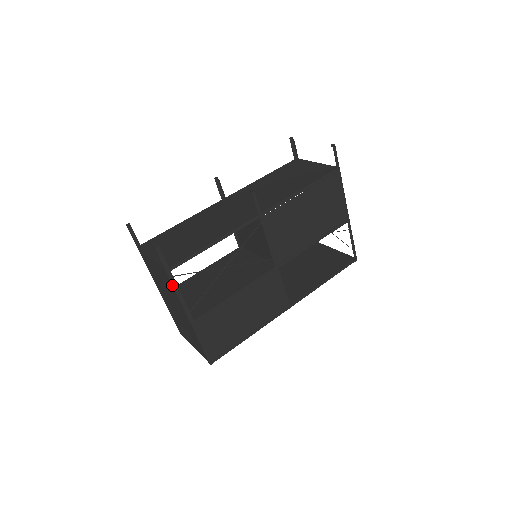
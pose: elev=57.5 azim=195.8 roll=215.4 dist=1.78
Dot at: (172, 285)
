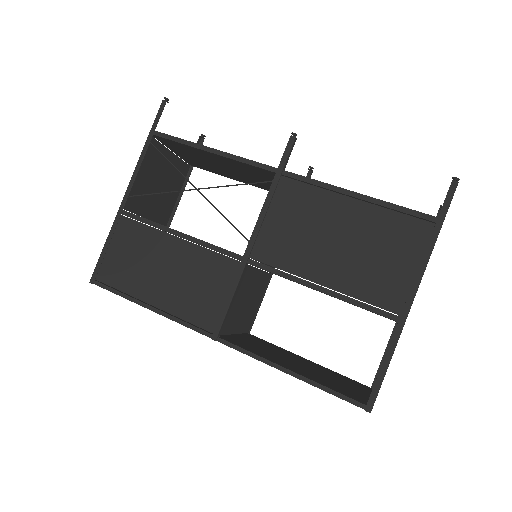
Dot at: (143, 151)
